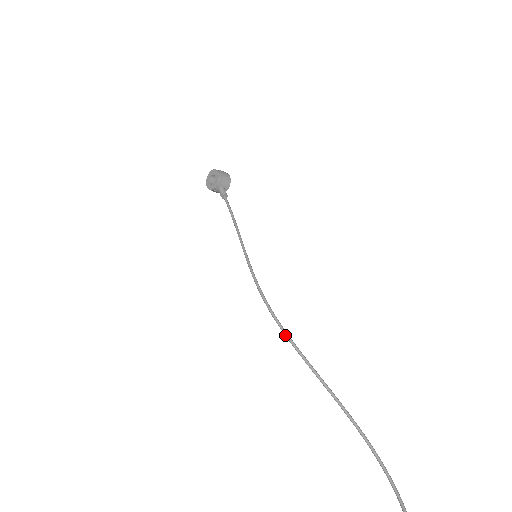
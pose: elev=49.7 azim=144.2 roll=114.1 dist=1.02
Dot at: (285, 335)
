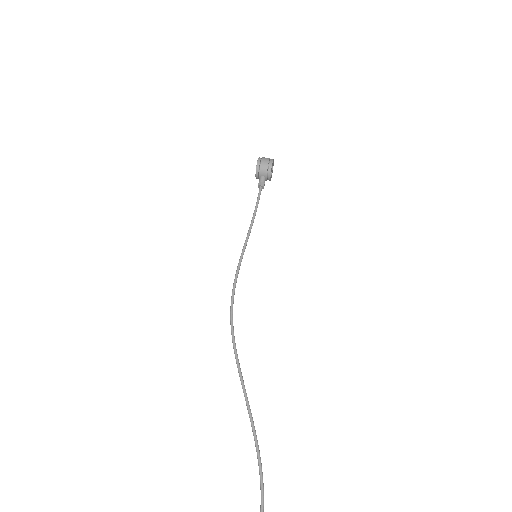
Dot at: occluded
